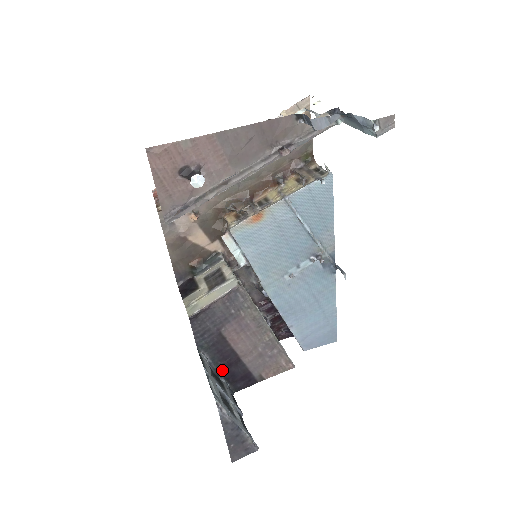
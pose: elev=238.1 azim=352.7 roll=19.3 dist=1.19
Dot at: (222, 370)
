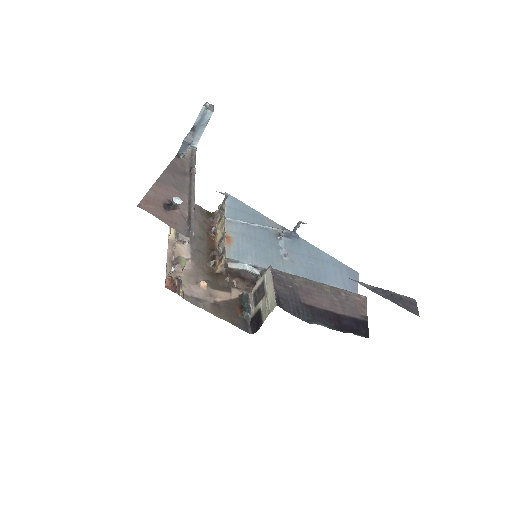
Dot at: (341, 328)
